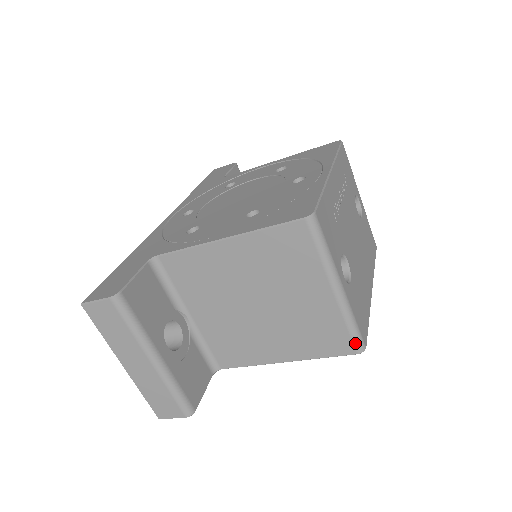
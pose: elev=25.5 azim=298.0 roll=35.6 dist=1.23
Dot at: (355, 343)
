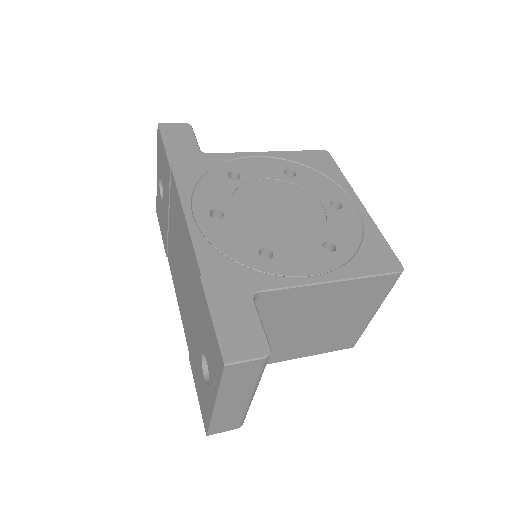
Dot at: (356, 342)
